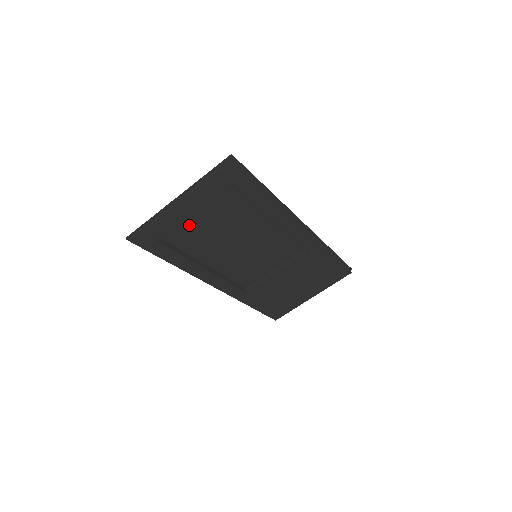
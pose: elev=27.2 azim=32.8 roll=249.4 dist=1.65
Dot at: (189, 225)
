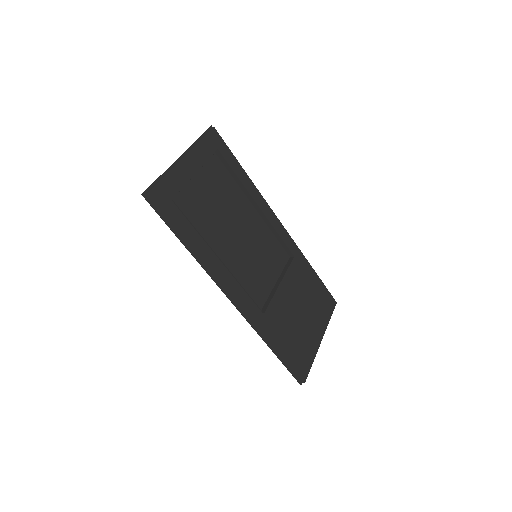
Dot at: (194, 194)
